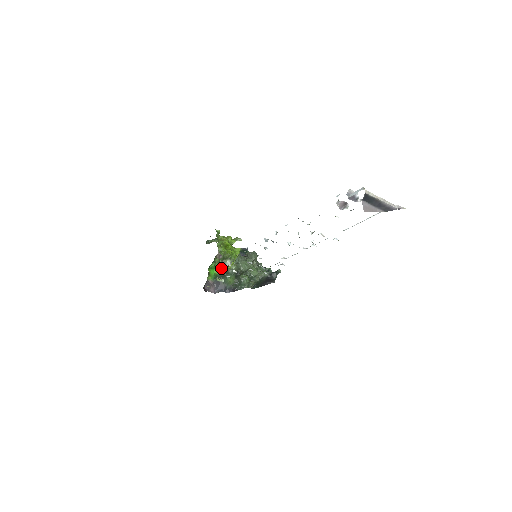
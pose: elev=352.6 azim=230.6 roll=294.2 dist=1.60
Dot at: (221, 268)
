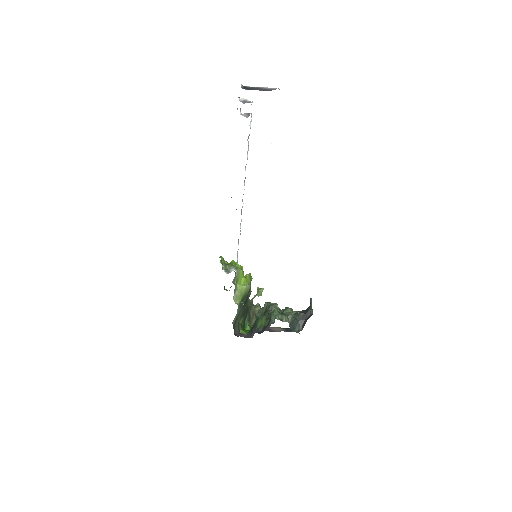
Dot at: occluded
